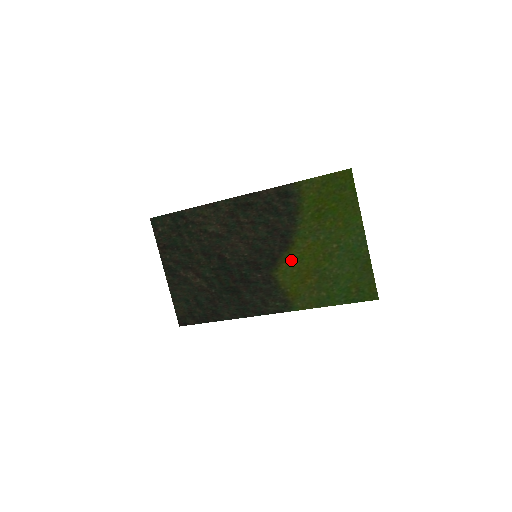
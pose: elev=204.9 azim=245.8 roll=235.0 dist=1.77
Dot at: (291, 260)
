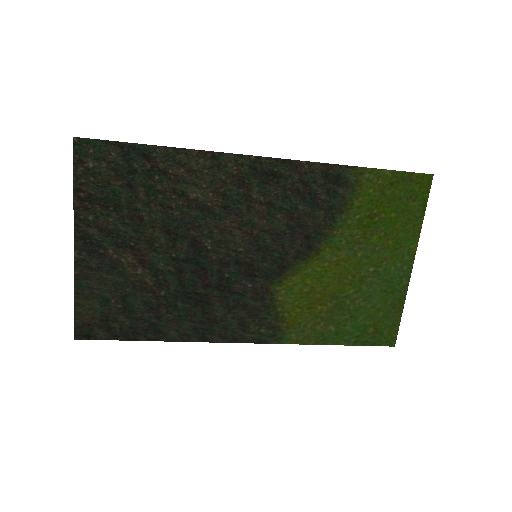
Dot at: (306, 274)
